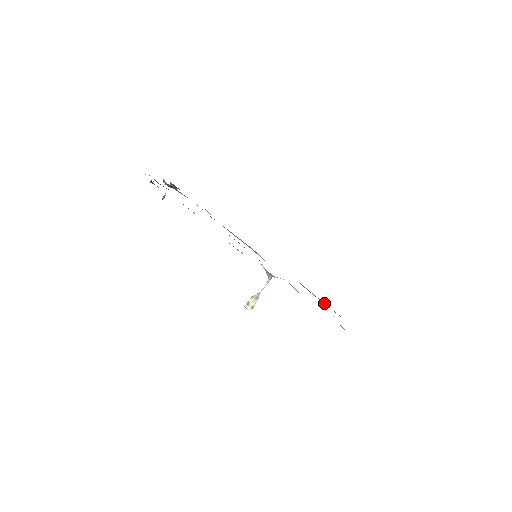
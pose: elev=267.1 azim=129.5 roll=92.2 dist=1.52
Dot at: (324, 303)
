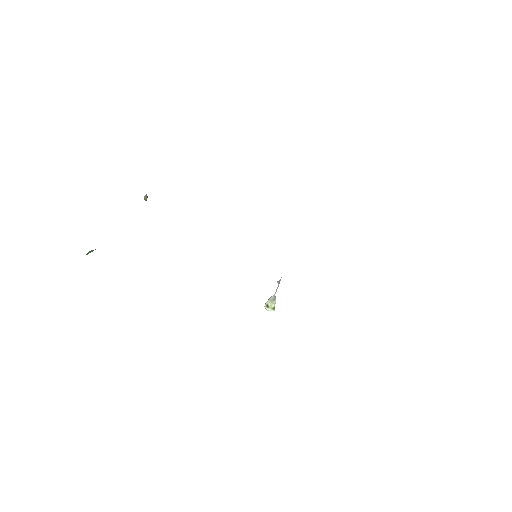
Dot at: occluded
